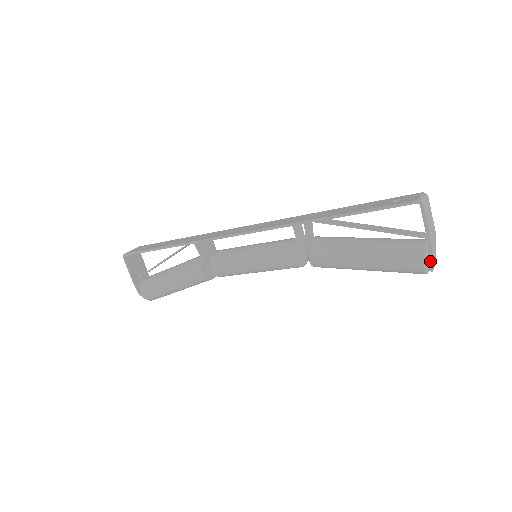
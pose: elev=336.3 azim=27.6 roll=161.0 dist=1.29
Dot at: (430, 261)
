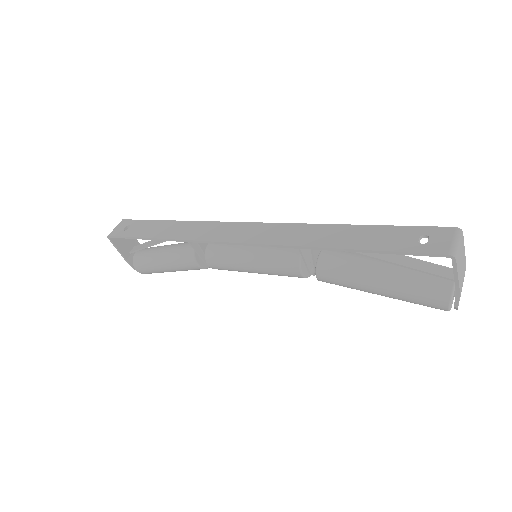
Dot at: (456, 306)
